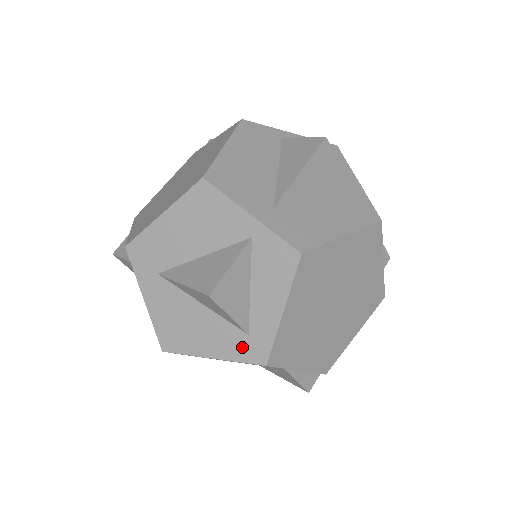
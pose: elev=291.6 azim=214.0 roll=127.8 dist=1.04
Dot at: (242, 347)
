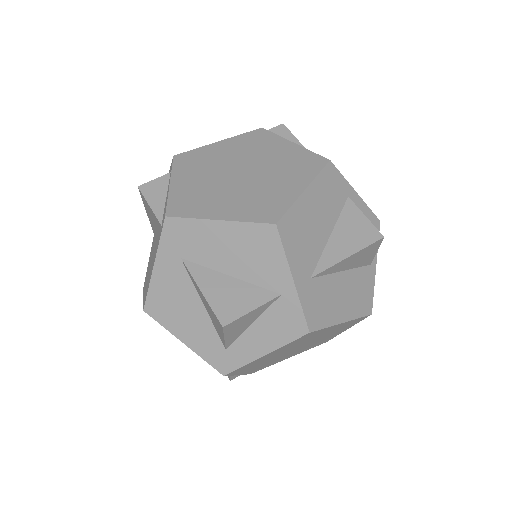
Dot at: (214, 353)
